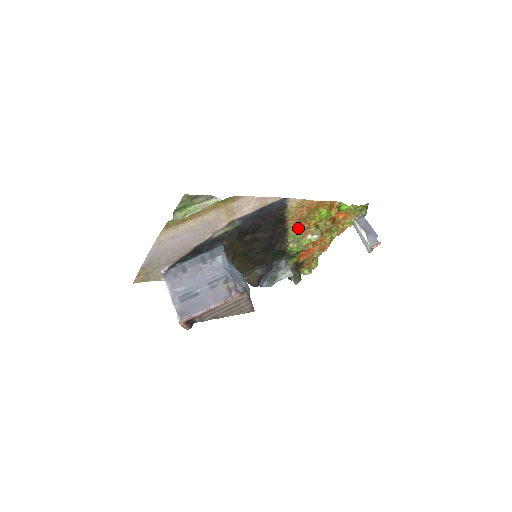
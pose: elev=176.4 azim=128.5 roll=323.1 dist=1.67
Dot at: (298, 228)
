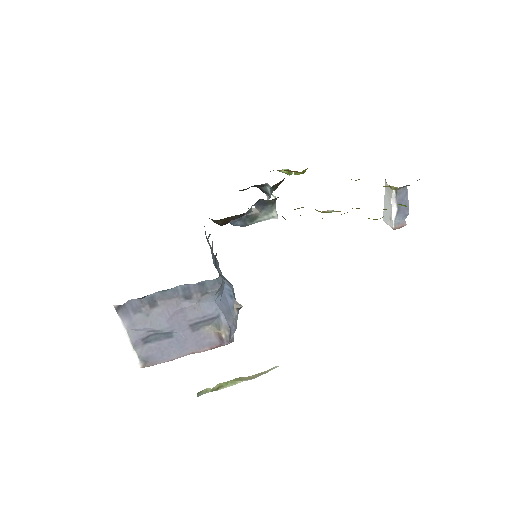
Dot at: occluded
